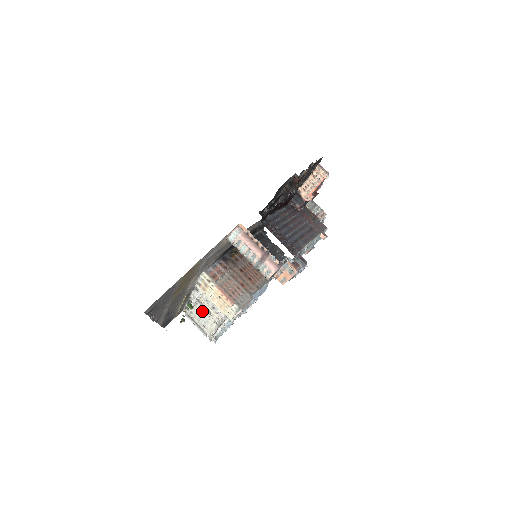
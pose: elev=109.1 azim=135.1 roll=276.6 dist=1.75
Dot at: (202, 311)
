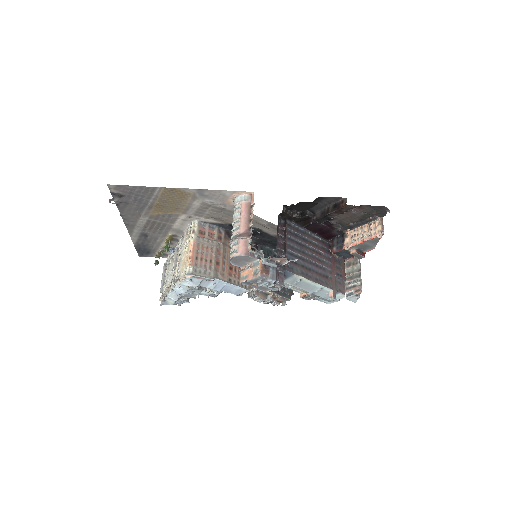
Dot at: occluded
